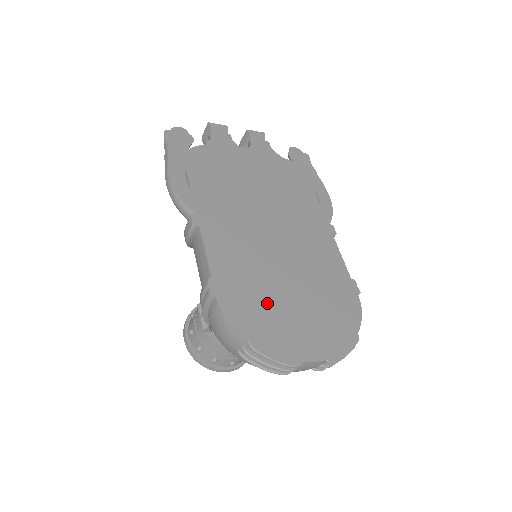
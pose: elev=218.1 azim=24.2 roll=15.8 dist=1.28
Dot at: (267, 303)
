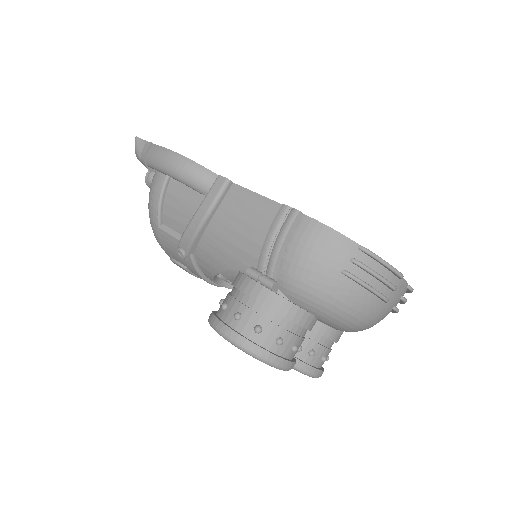
Dot at: occluded
